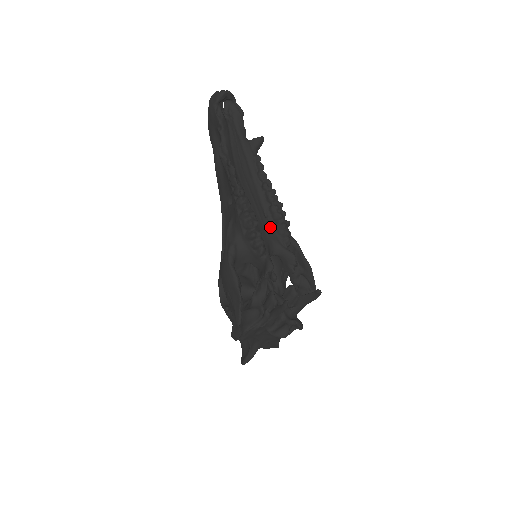
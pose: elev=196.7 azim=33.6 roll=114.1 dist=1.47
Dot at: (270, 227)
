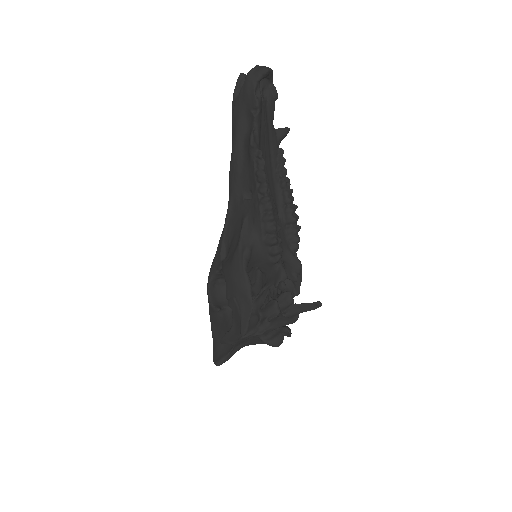
Dot at: (282, 230)
